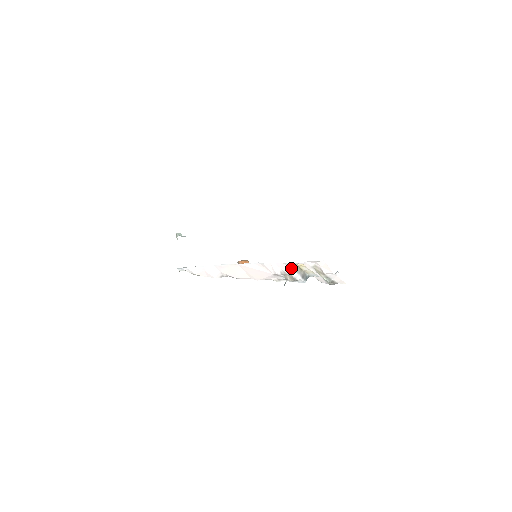
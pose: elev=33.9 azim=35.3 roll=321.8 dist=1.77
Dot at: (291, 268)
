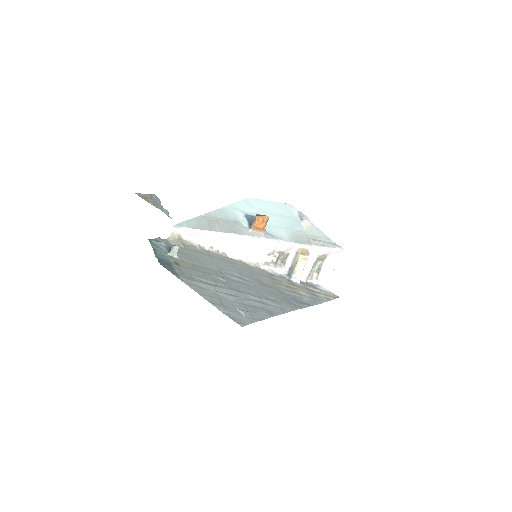
Dot at: (295, 252)
